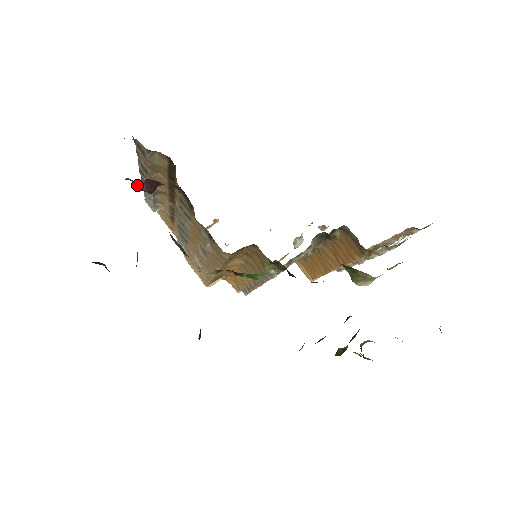
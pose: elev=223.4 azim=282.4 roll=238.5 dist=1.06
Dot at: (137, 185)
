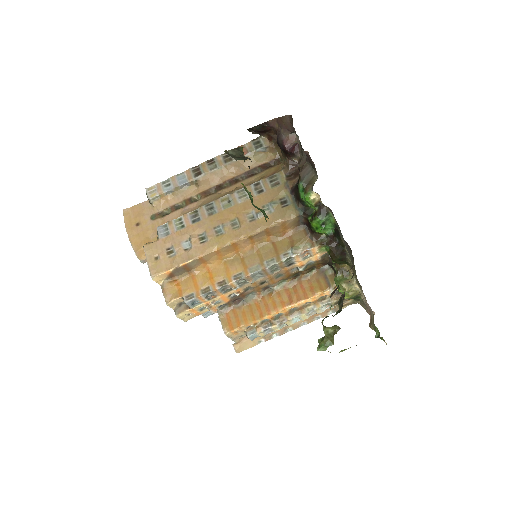
Dot at: (289, 141)
